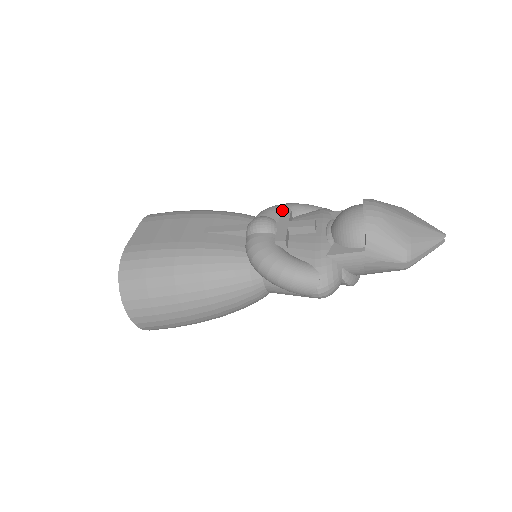
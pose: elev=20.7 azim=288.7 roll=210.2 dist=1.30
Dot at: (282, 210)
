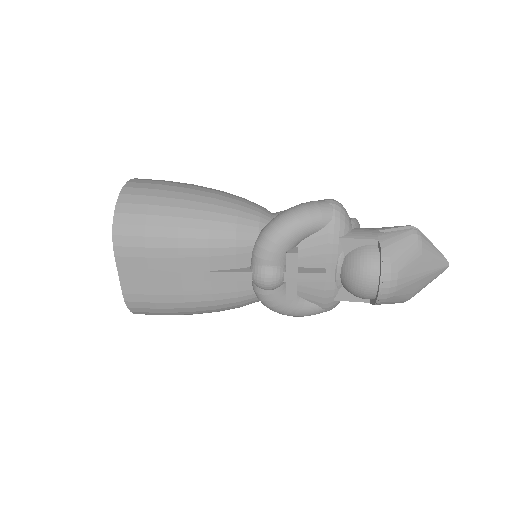
Dot at: (288, 254)
